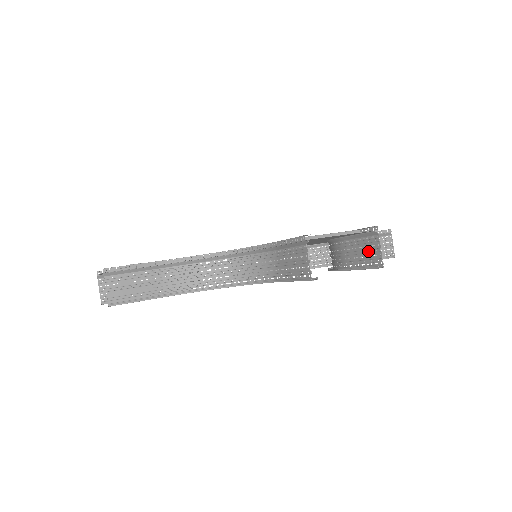
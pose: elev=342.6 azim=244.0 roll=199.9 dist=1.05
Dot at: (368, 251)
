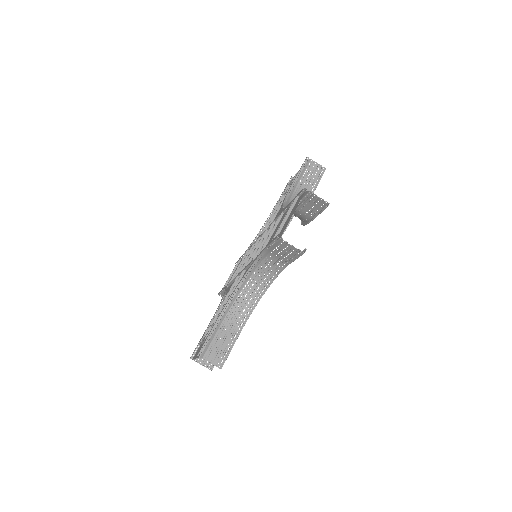
Dot at: (313, 202)
